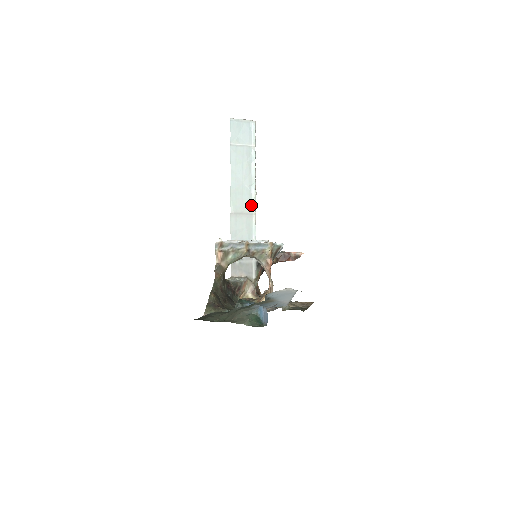
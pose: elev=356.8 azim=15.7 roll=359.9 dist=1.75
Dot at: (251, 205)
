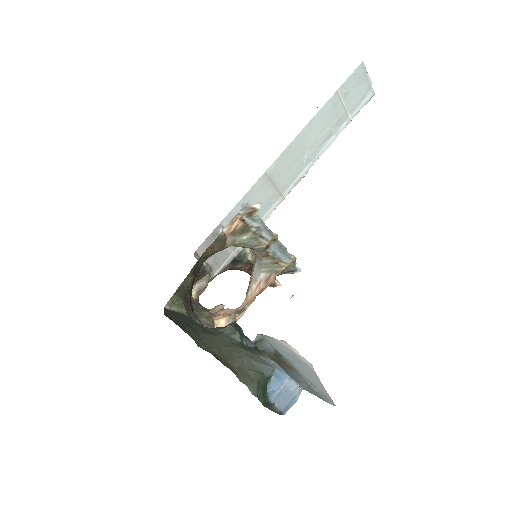
Dot at: (290, 183)
